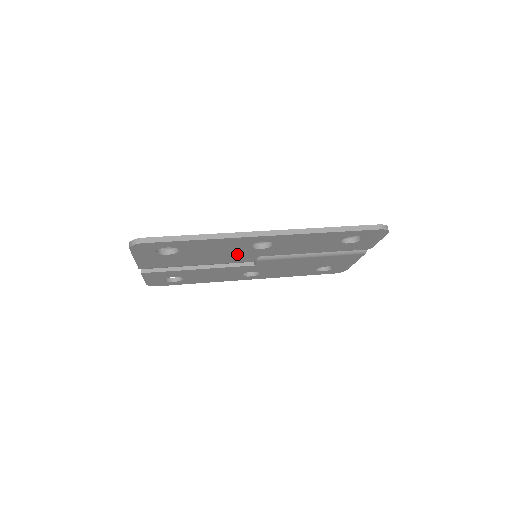
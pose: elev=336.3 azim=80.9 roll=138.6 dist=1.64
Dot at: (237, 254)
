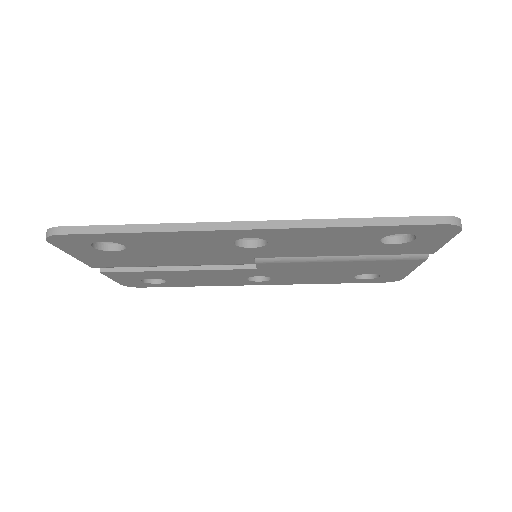
Dot at: (219, 253)
